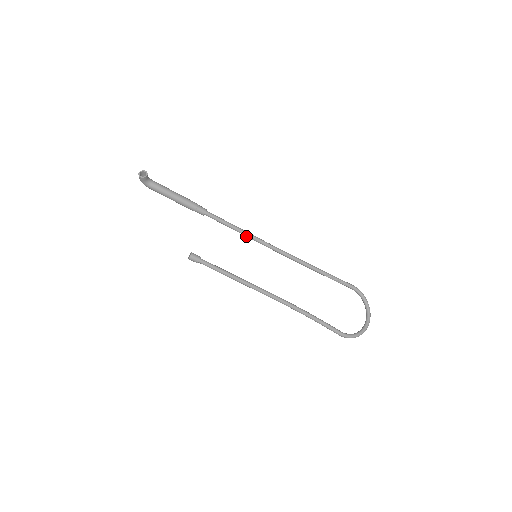
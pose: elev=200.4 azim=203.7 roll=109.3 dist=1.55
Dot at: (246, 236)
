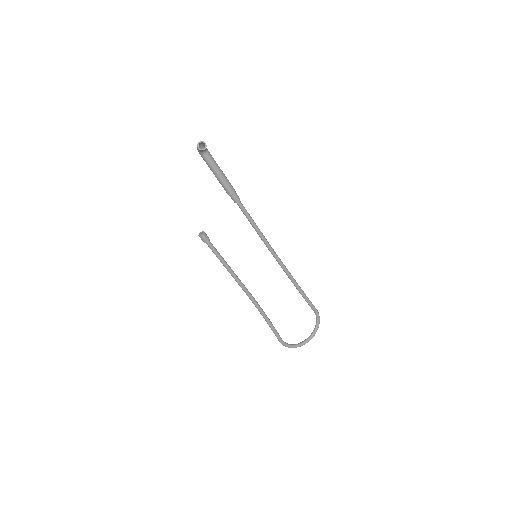
Dot at: (259, 235)
